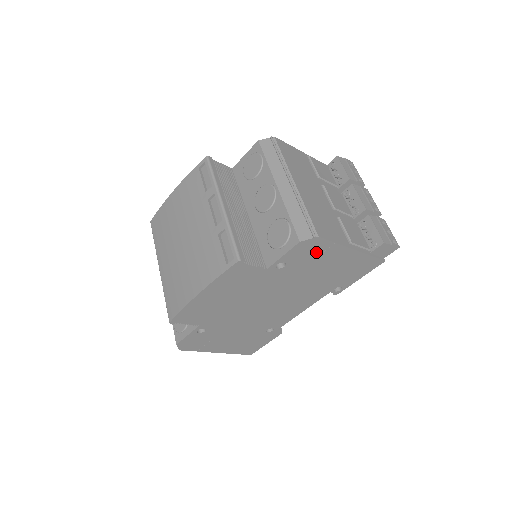
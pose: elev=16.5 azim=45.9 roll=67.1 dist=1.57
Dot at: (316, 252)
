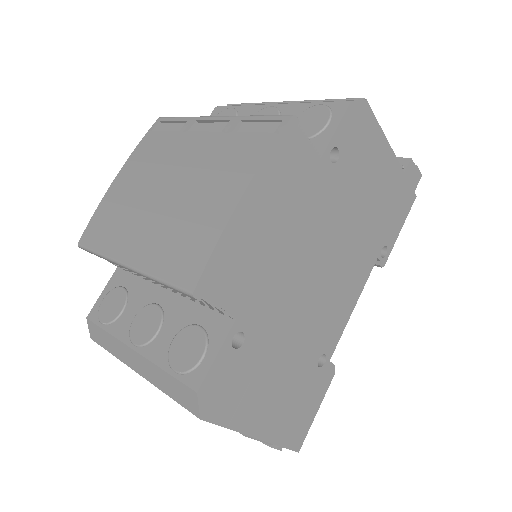
Dot at: (364, 139)
